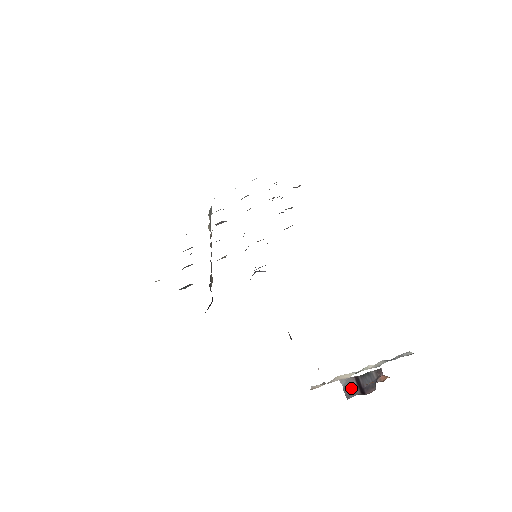
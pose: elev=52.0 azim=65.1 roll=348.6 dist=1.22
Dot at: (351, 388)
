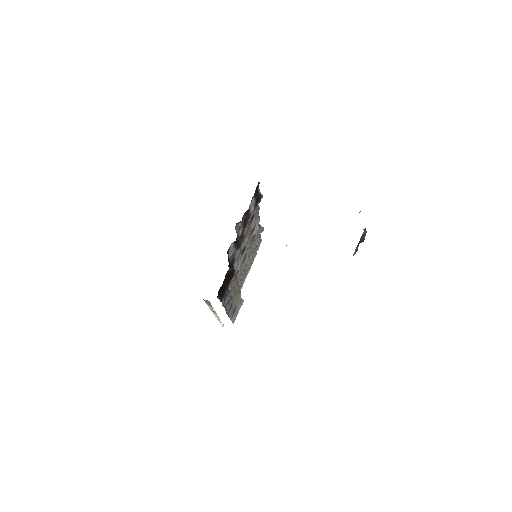
Dot at: (357, 247)
